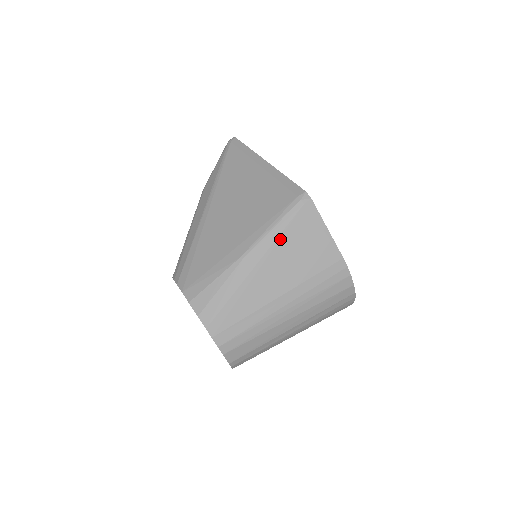
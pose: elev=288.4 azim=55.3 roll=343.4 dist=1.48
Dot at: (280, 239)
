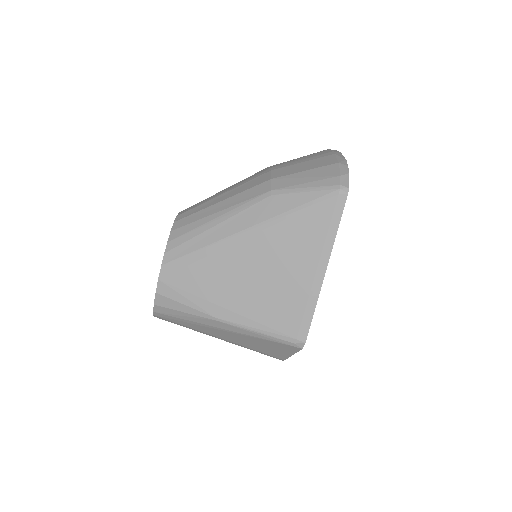
Dot at: (254, 337)
